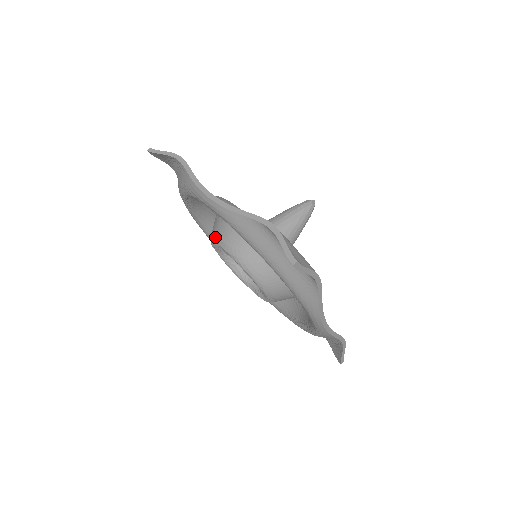
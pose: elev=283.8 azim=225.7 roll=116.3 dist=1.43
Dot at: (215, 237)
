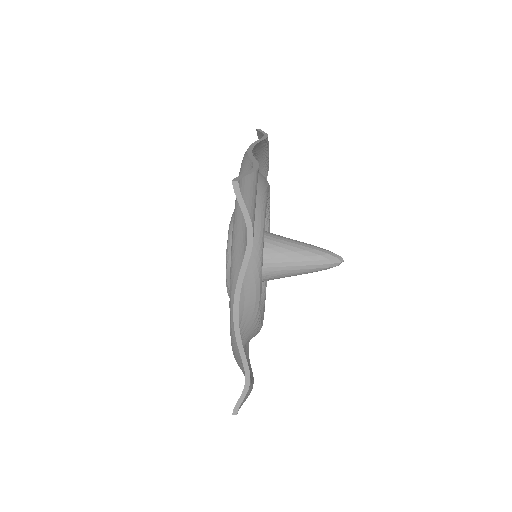
Dot at: occluded
